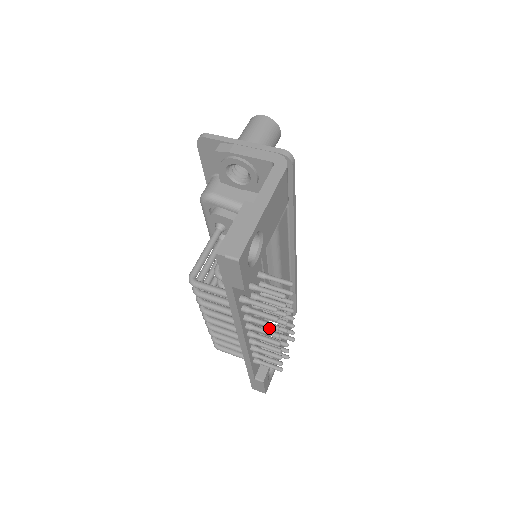
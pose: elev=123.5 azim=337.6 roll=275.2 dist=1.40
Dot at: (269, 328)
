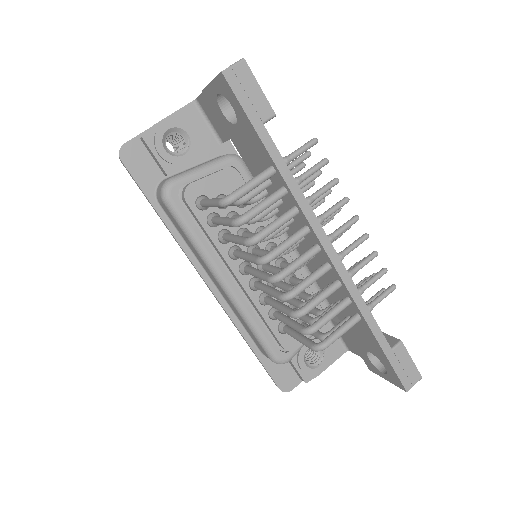
Dot at: occluded
